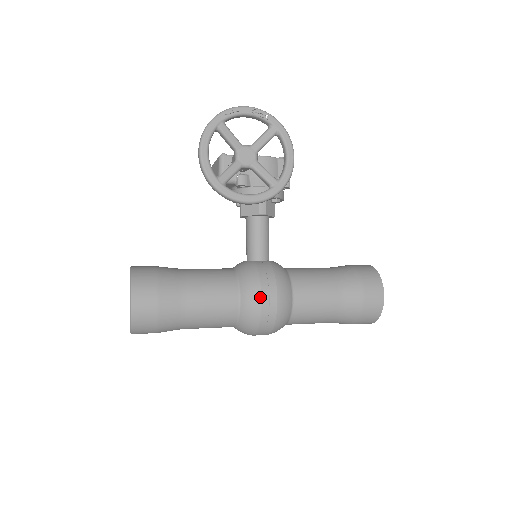
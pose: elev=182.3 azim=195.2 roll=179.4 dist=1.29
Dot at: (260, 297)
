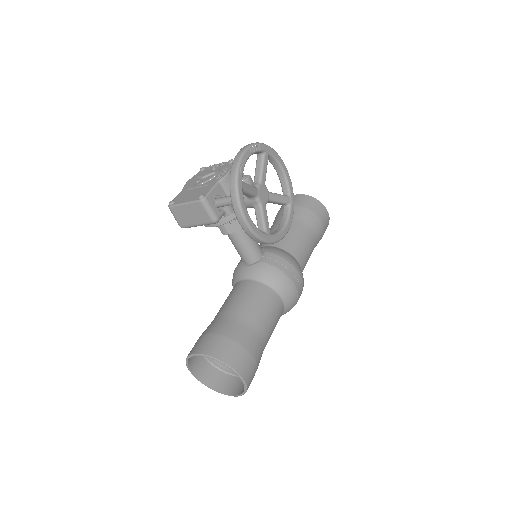
Dot at: (294, 285)
